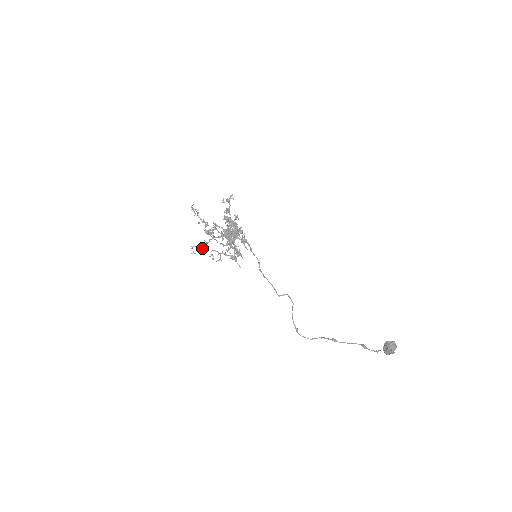
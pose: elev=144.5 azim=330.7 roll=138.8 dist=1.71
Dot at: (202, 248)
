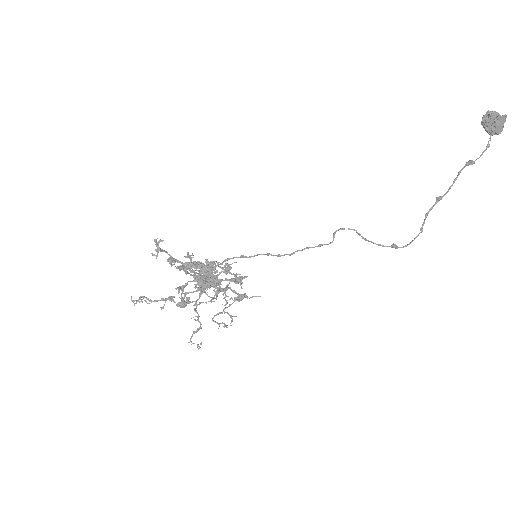
Dot at: occluded
